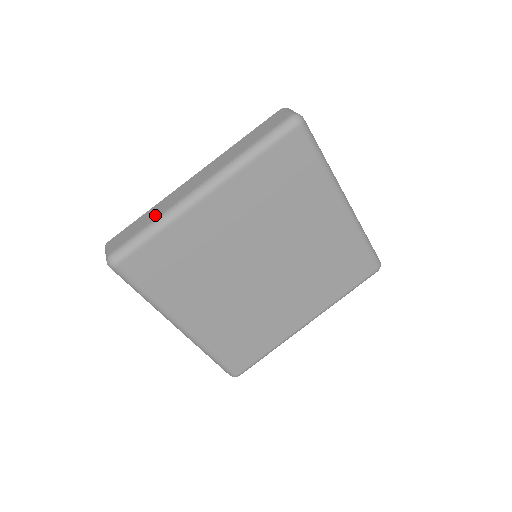
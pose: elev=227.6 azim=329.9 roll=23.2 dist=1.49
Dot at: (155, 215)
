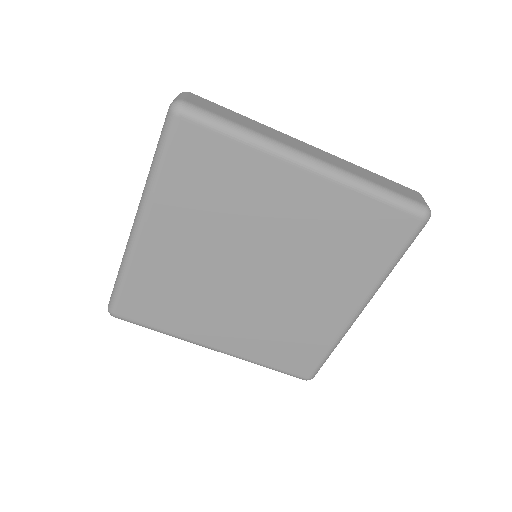
Dot at: (253, 127)
